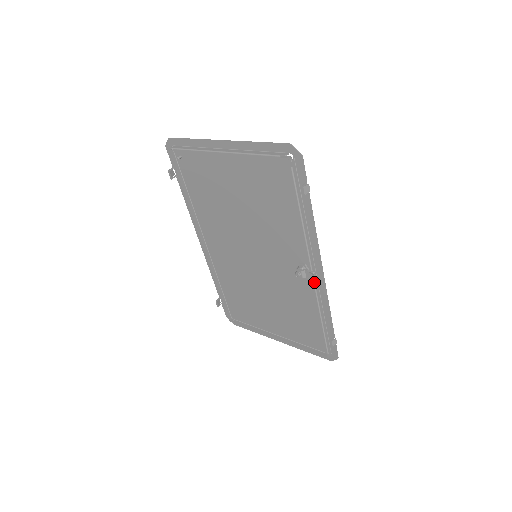
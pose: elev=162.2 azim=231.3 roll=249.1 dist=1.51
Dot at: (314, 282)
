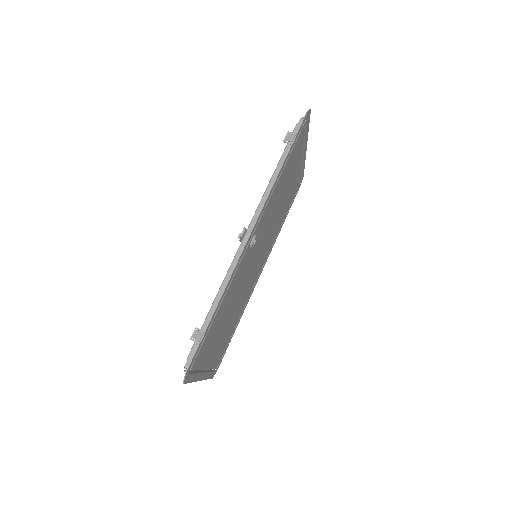
Dot at: (240, 245)
